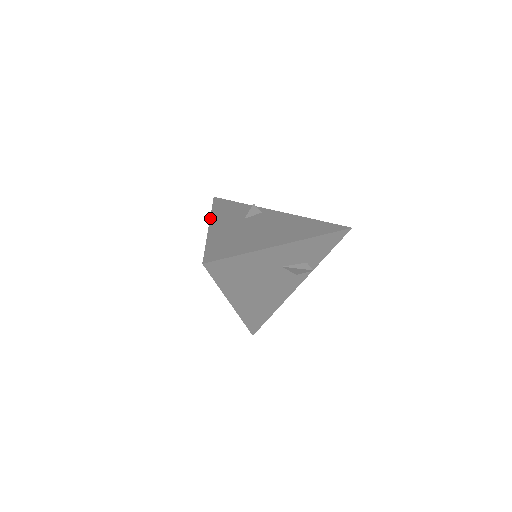
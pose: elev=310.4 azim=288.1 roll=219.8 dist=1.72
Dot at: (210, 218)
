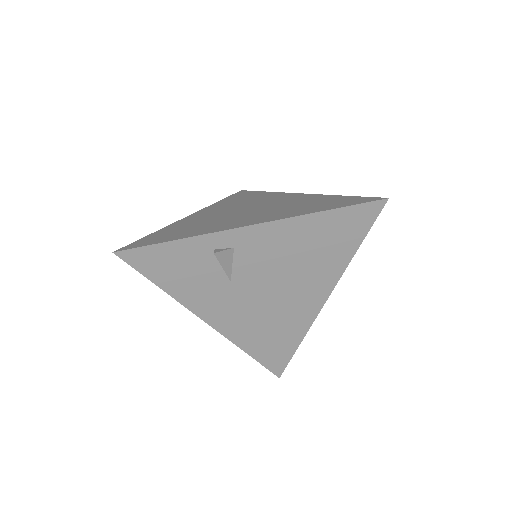
Dot at: occluded
